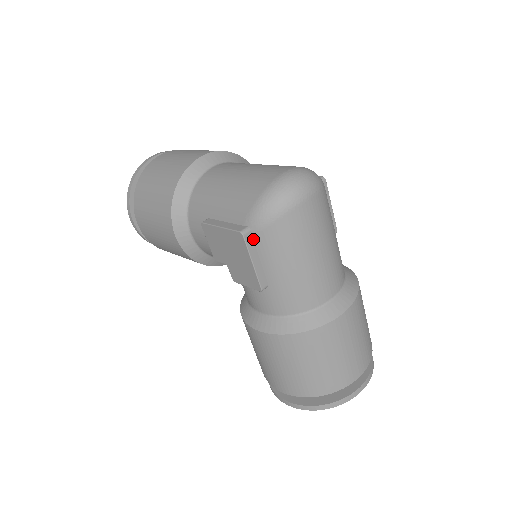
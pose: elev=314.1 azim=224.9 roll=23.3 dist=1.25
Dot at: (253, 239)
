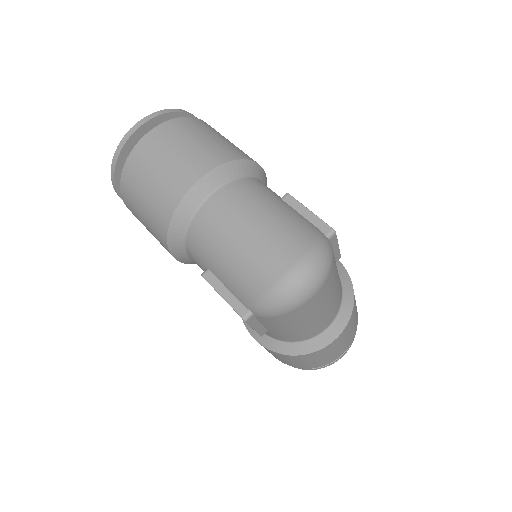
Dot at: (255, 317)
